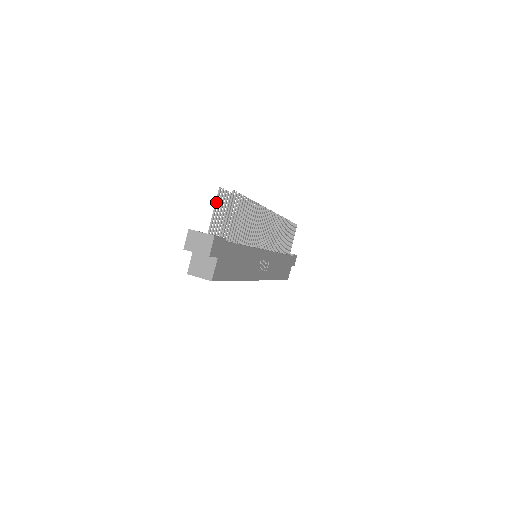
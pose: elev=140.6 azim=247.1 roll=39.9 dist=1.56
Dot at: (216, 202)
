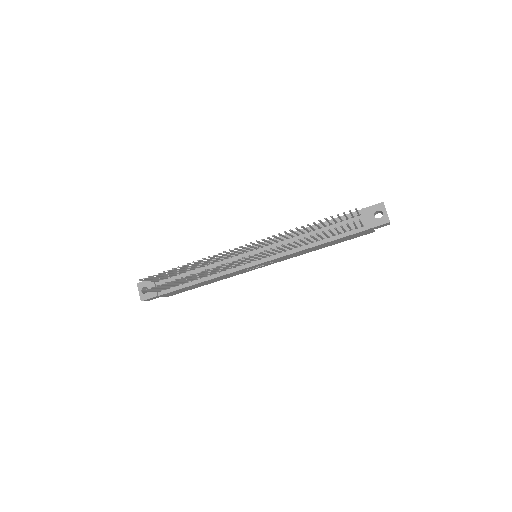
Dot at: (144, 280)
